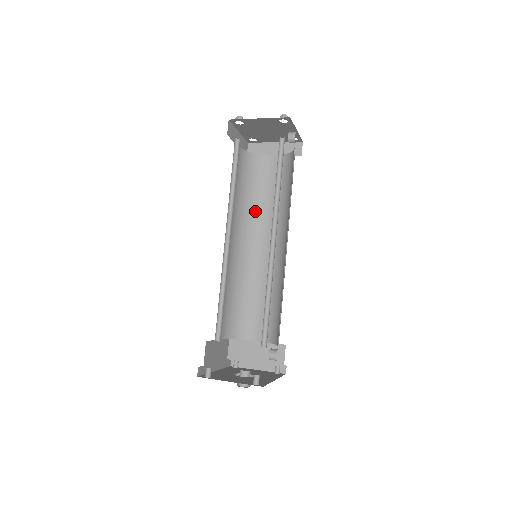
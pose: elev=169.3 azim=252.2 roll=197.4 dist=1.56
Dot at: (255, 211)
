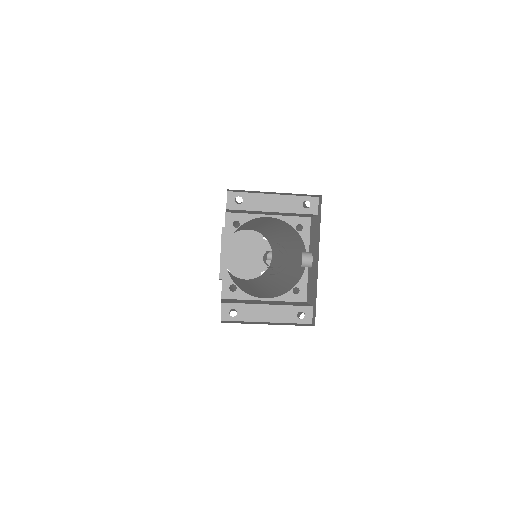
Dot at: occluded
